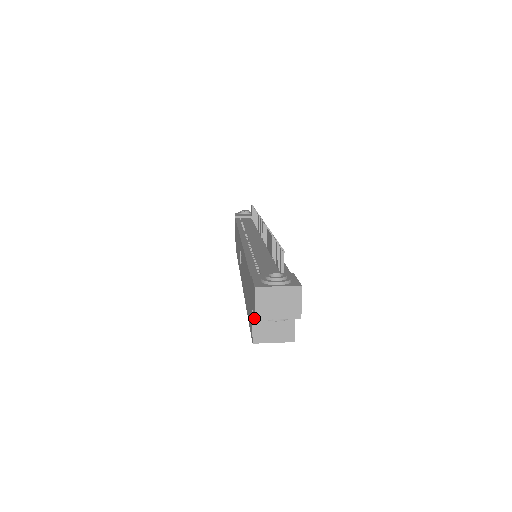
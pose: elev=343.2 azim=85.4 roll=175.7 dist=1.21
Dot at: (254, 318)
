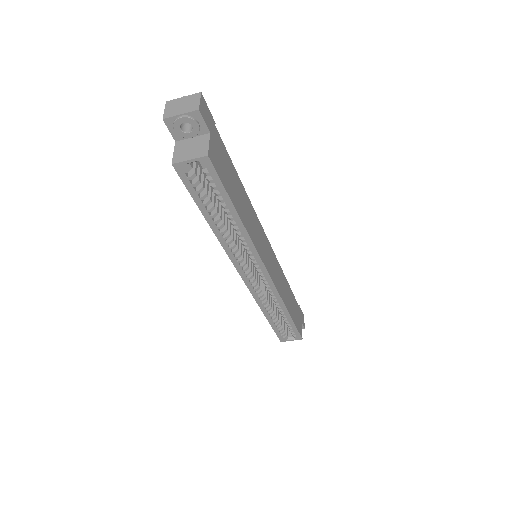
Dot at: (164, 122)
